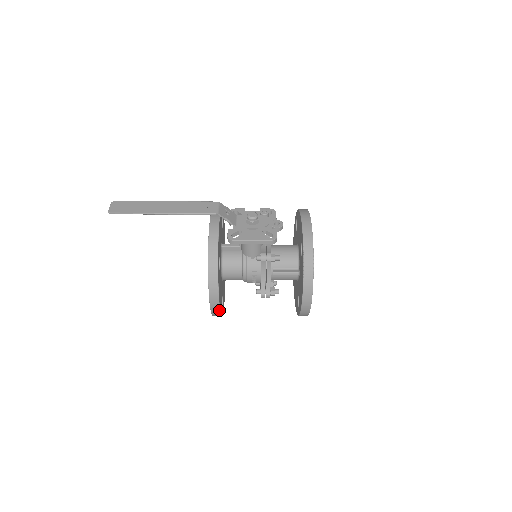
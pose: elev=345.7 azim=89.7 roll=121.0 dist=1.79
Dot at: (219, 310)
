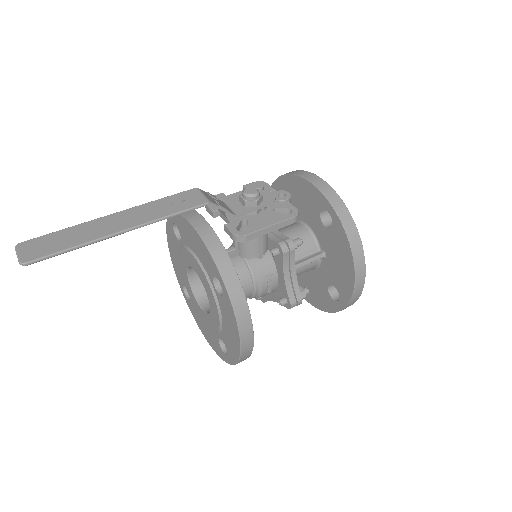
Dot at: (251, 350)
